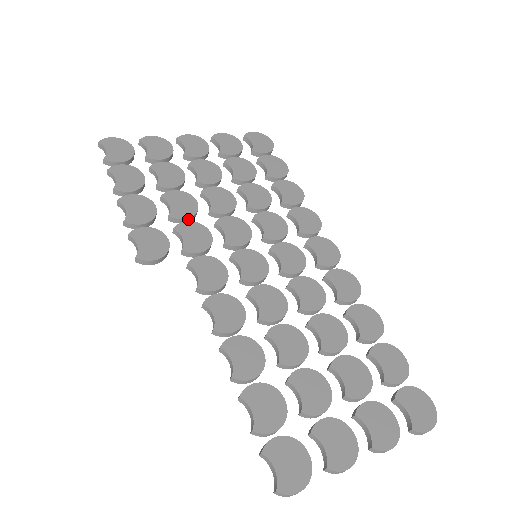
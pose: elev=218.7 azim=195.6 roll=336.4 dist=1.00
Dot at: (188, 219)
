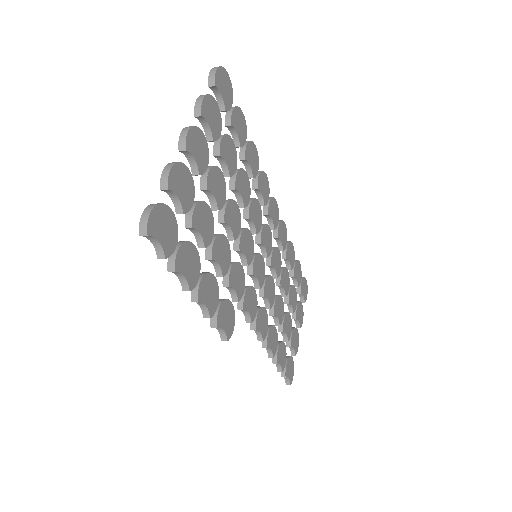
Dot at: (228, 264)
